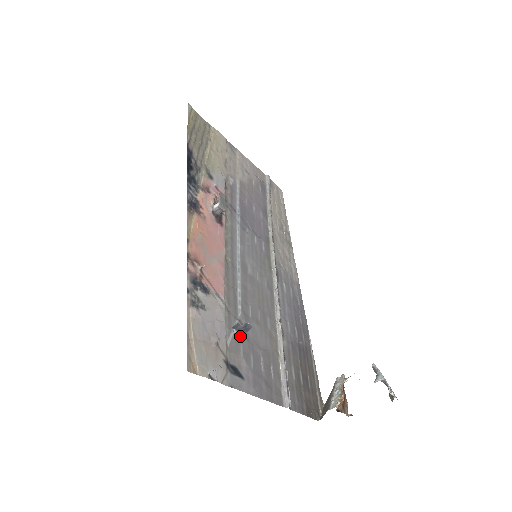
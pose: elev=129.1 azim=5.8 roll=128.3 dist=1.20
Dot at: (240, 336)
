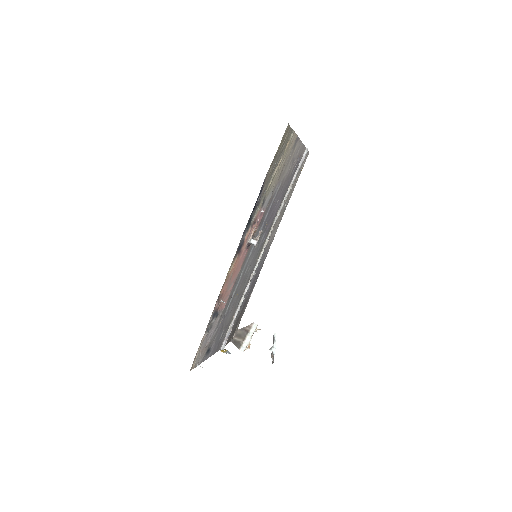
Dot at: (220, 327)
